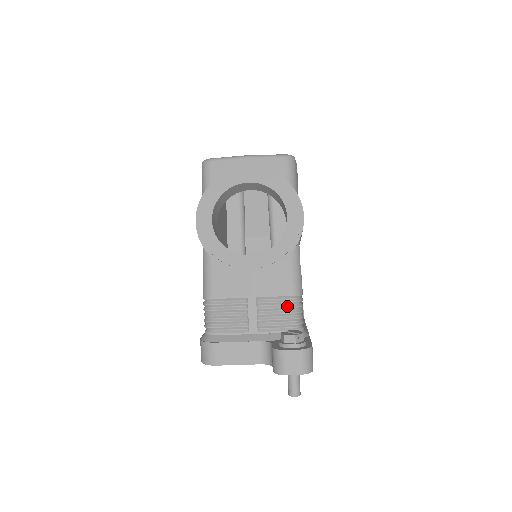
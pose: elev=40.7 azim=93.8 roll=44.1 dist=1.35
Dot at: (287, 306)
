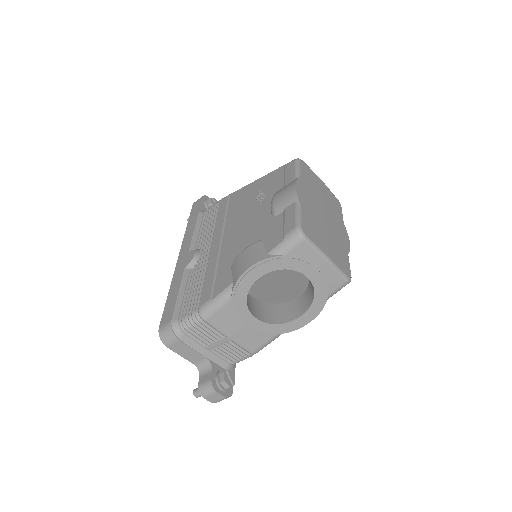
Dot at: (242, 354)
